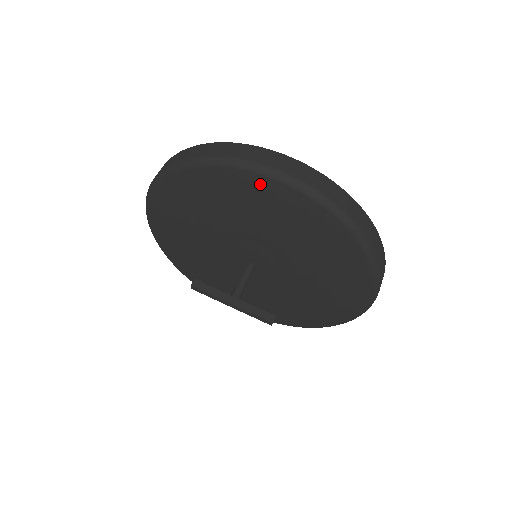
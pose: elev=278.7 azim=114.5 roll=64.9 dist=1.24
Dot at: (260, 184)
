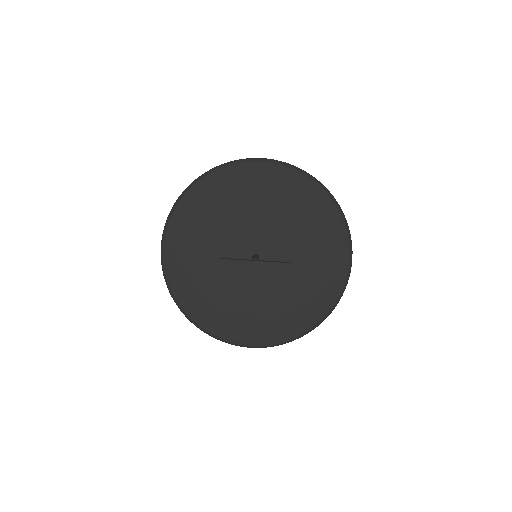
Dot at: (249, 169)
